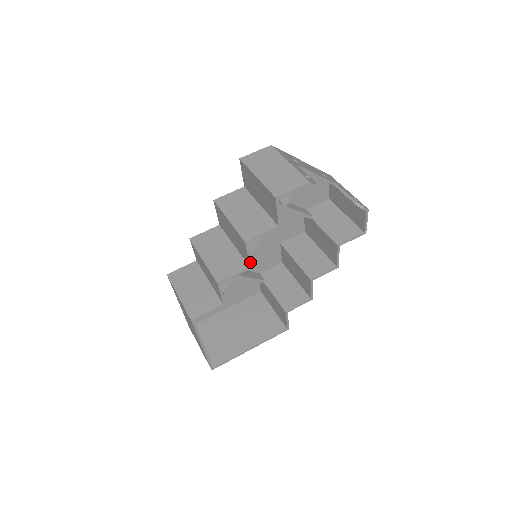
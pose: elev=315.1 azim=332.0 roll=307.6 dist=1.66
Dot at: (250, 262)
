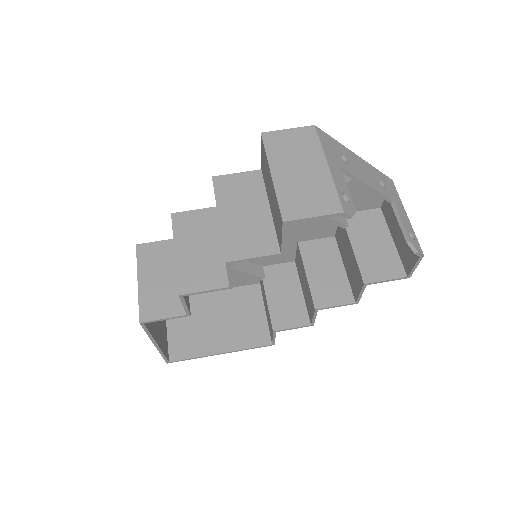
Dot at: (231, 282)
